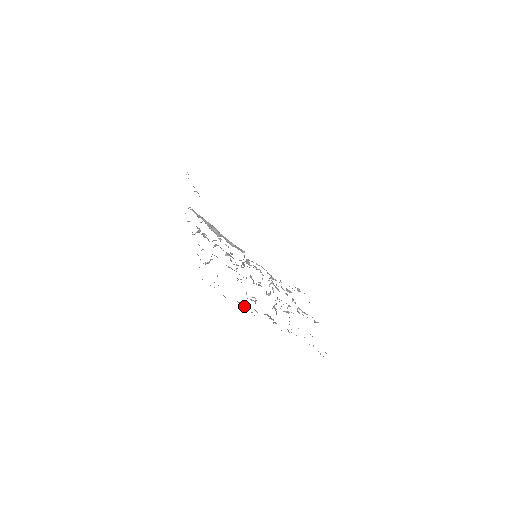
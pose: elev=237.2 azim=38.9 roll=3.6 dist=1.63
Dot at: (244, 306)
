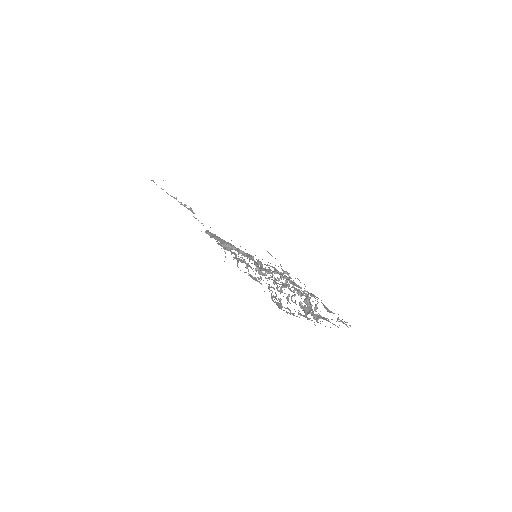
Dot at: occluded
